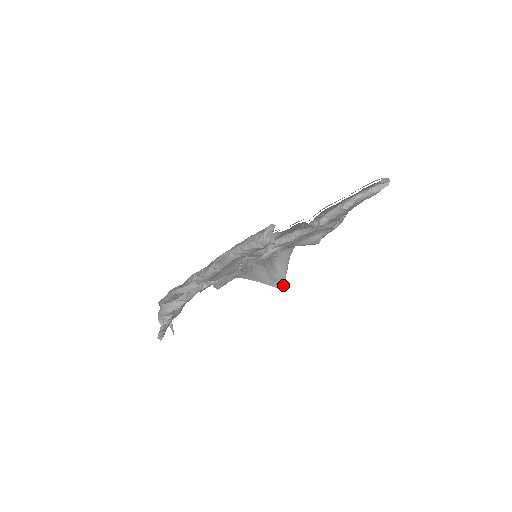
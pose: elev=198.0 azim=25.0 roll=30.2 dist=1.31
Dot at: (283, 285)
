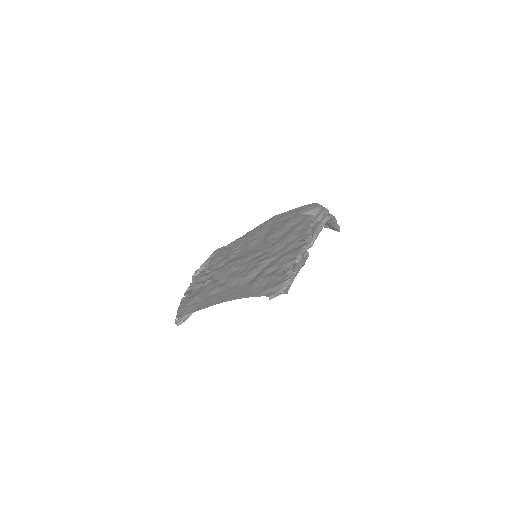
Dot at: (338, 230)
